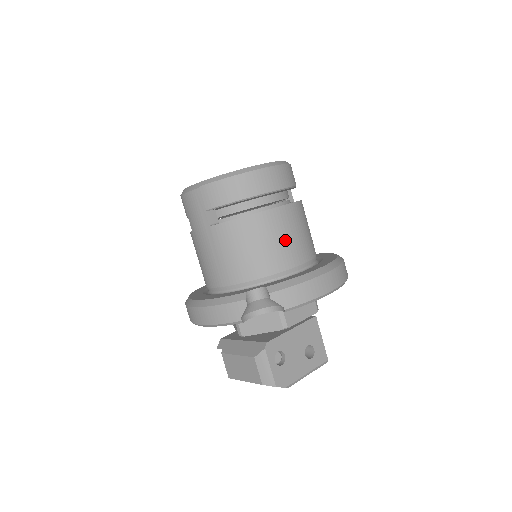
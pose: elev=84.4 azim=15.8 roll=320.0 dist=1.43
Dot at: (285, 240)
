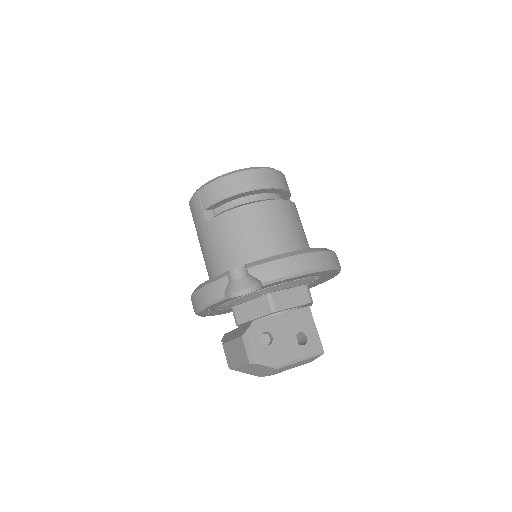
Dot at: (270, 229)
